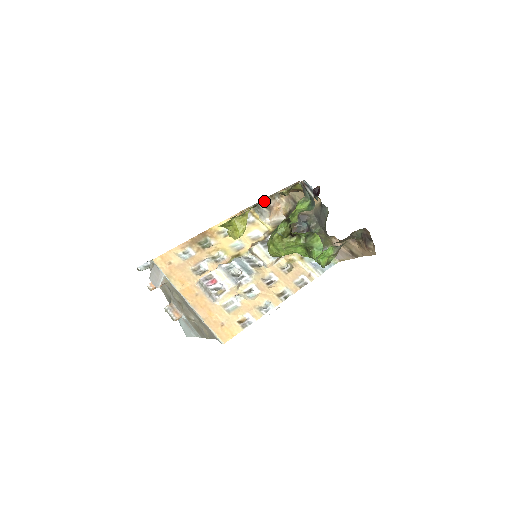
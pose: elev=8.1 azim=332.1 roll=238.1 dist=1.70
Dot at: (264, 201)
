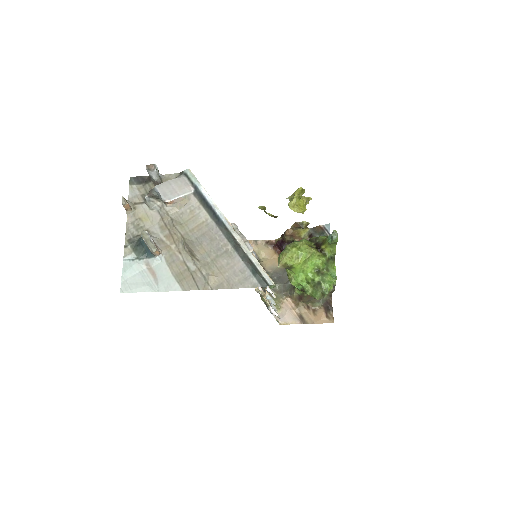
Dot at: occluded
